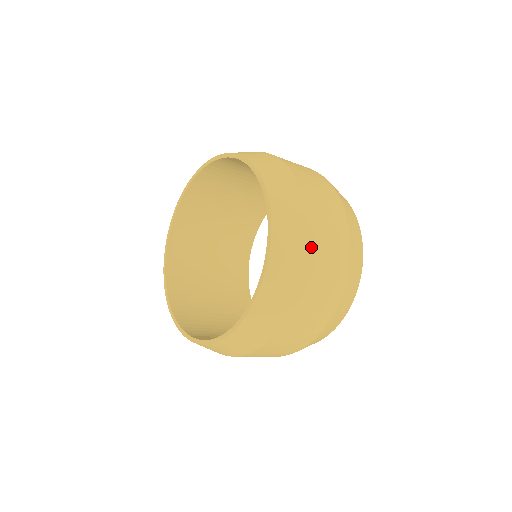
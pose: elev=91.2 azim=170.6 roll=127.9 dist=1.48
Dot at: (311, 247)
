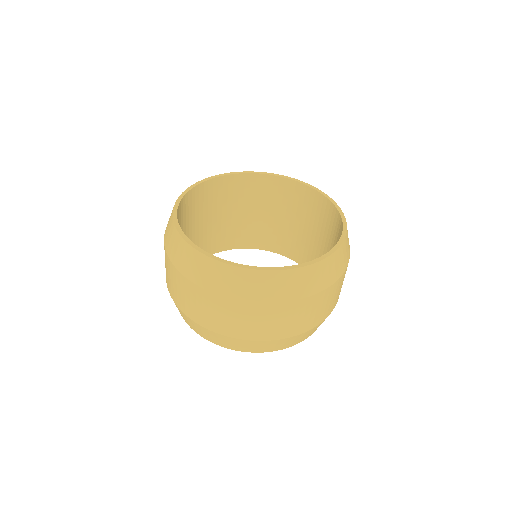
Dot at: occluded
